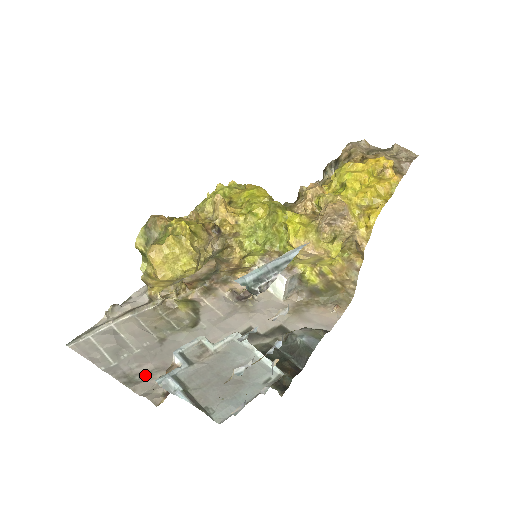
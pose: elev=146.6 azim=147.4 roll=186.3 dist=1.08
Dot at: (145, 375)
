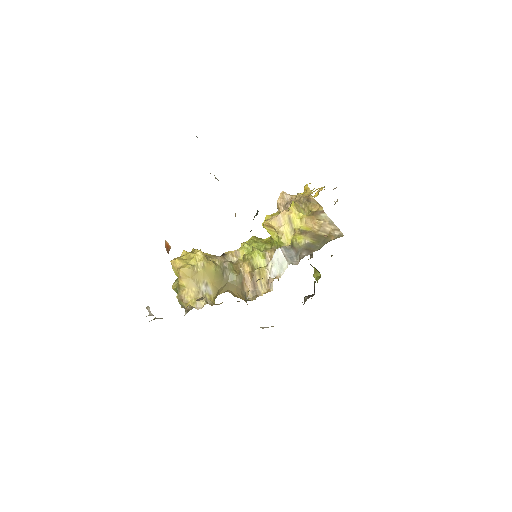
Dot at: occluded
